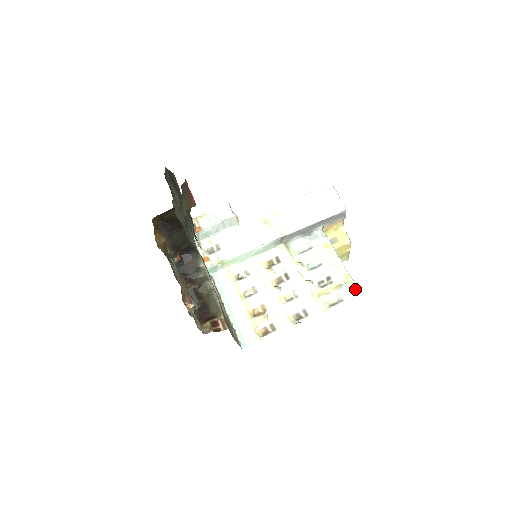
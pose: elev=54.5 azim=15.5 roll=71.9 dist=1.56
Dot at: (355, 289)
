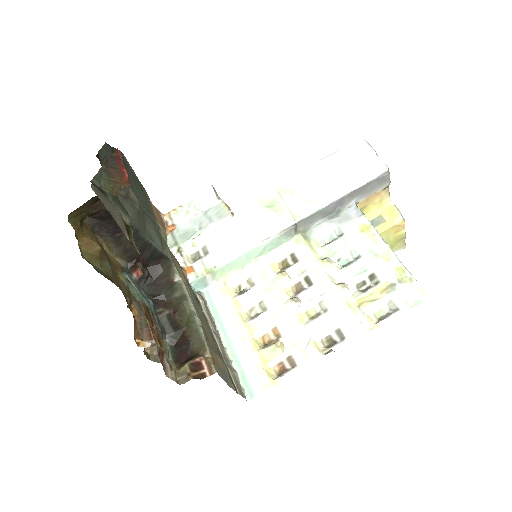
Dot at: (416, 289)
